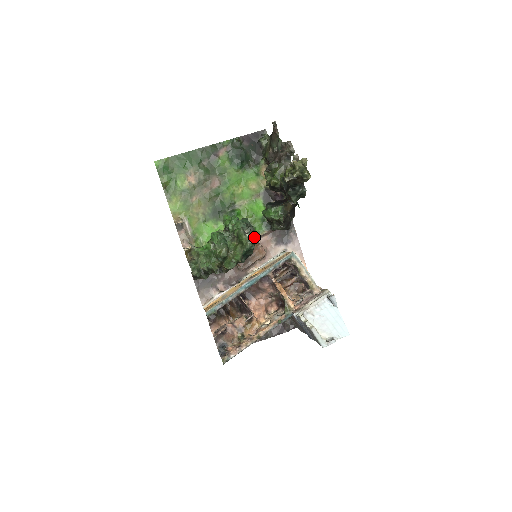
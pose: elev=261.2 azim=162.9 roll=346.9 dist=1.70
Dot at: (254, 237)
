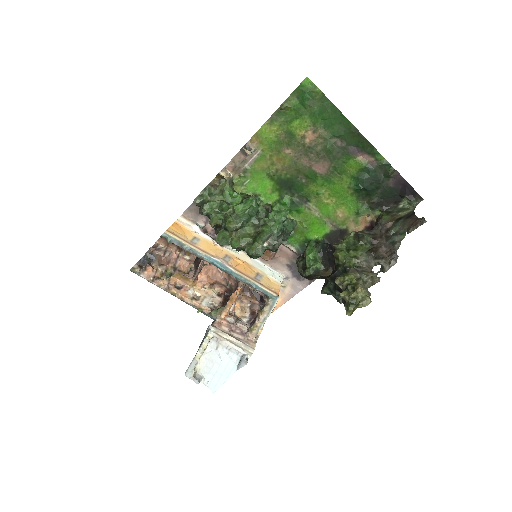
Dot at: (272, 249)
